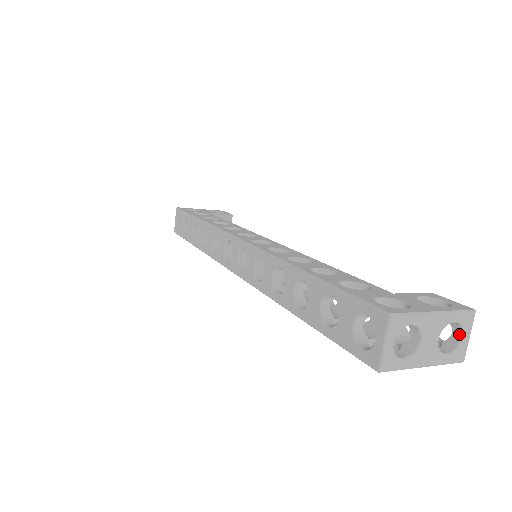
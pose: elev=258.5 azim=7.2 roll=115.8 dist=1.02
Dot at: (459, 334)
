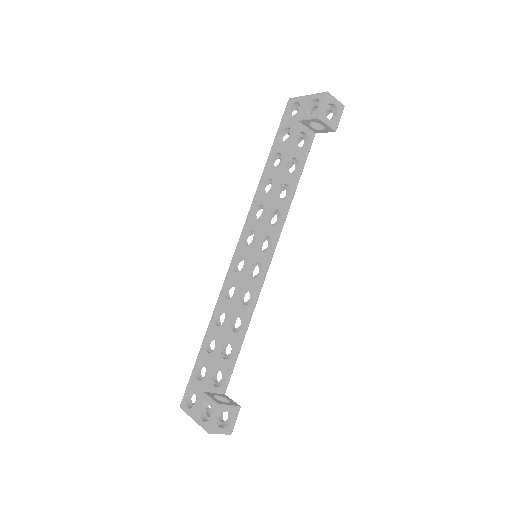
Dot at: occluded
